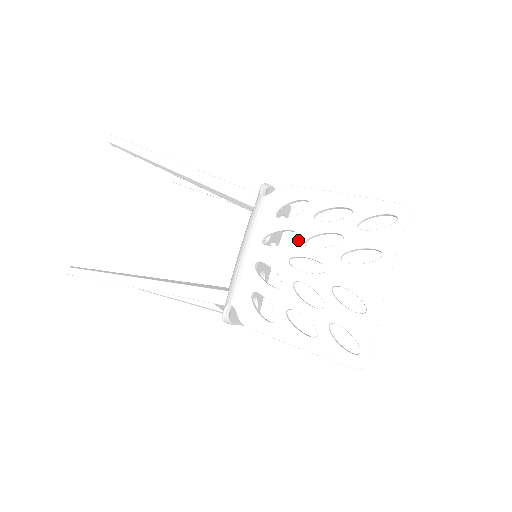
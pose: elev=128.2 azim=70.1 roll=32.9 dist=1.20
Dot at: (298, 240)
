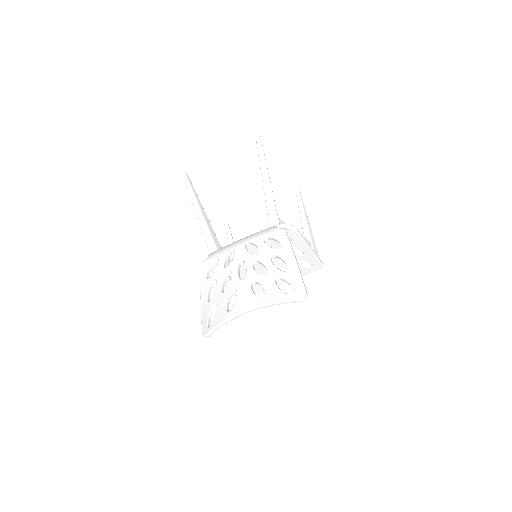
Dot at: (254, 257)
